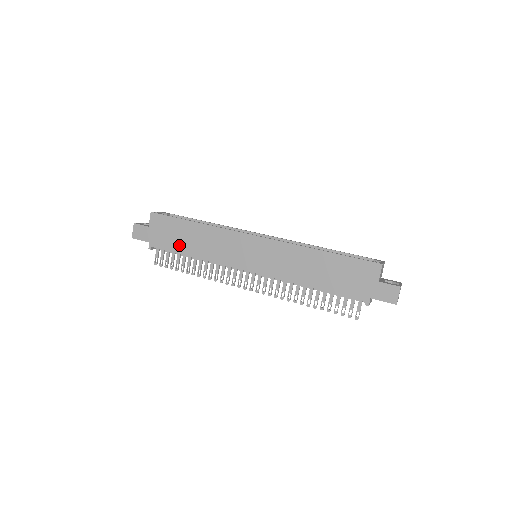
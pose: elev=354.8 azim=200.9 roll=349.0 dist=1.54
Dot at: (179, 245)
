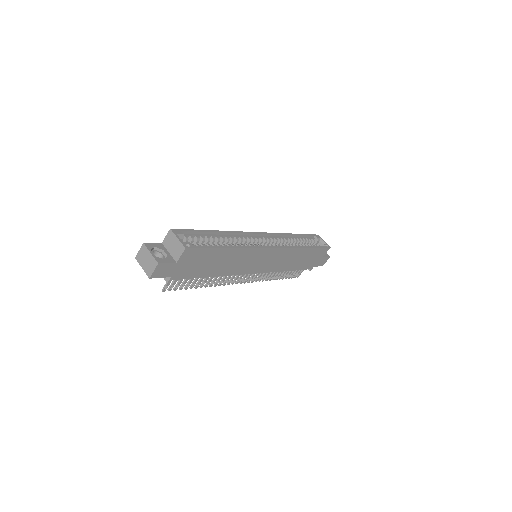
Dot at: (204, 271)
